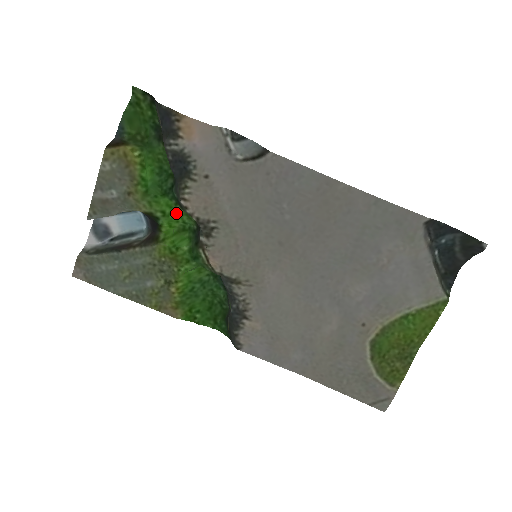
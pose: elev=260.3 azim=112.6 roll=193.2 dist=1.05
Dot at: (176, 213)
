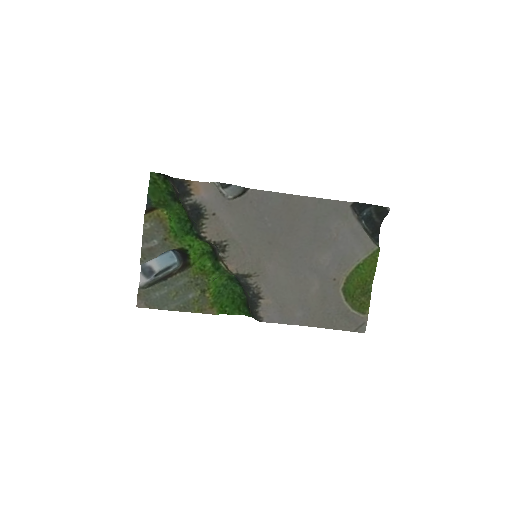
Dot at: (197, 244)
